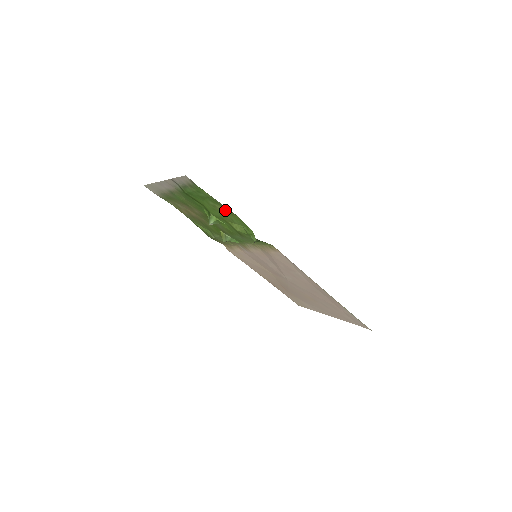
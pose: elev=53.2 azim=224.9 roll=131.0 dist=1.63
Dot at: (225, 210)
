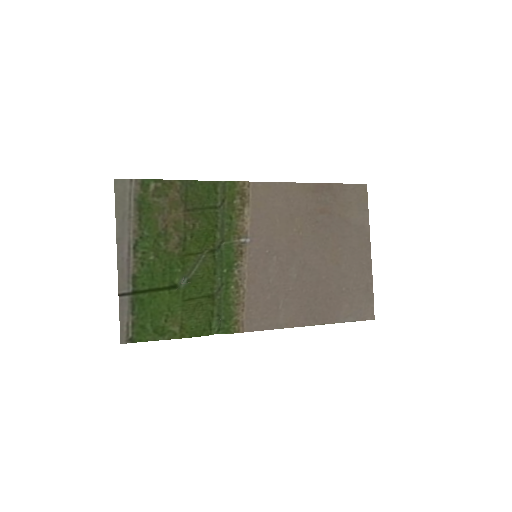
Dot at: (176, 328)
